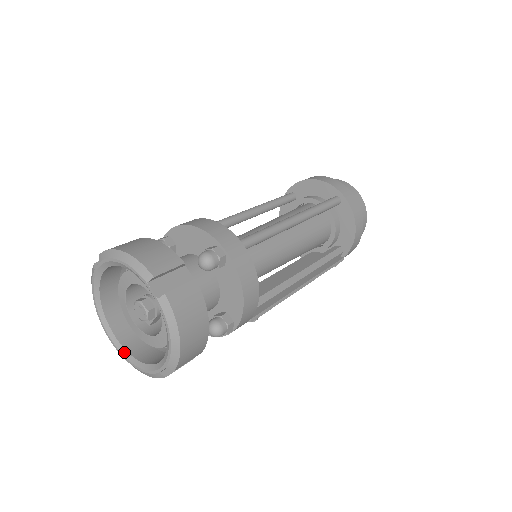
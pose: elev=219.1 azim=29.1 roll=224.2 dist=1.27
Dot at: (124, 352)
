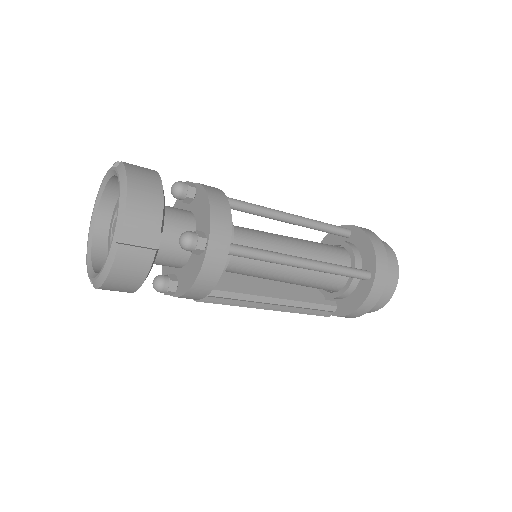
Dot at: (91, 235)
